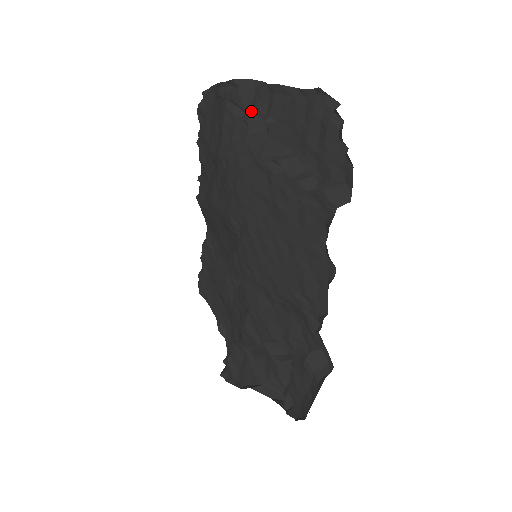
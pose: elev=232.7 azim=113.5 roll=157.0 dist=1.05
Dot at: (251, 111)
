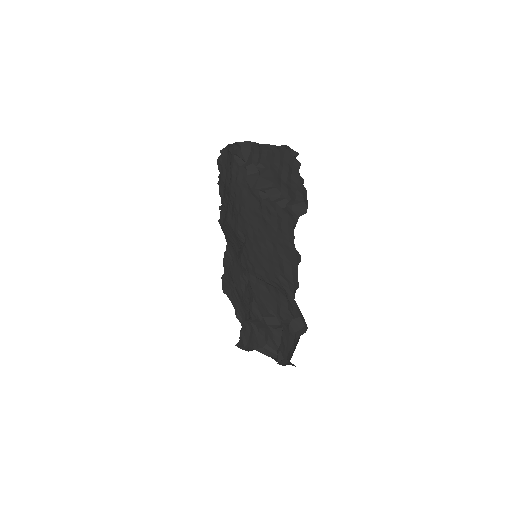
Dot at: (249, 161)
